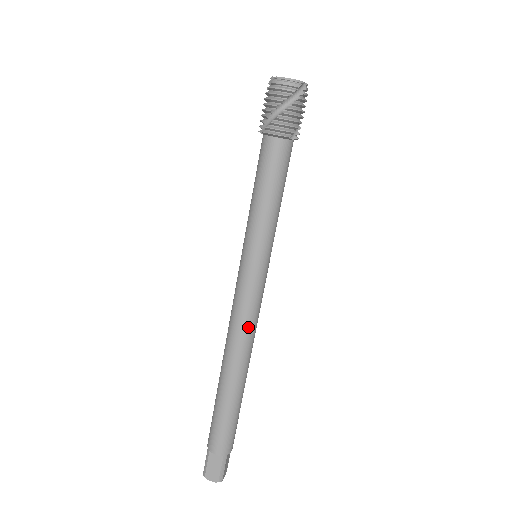
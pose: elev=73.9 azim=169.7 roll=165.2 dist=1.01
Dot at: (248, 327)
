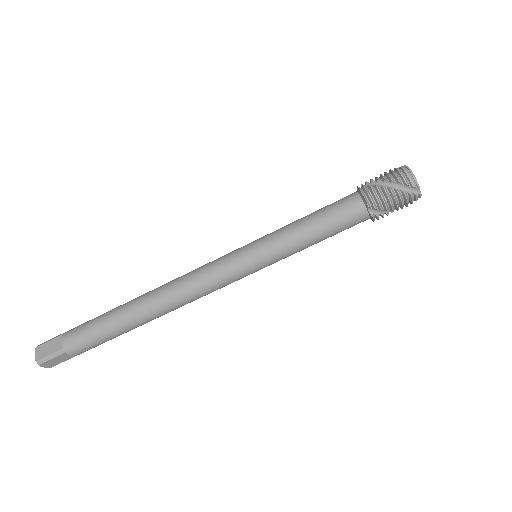
Dot at: (191, 288)
